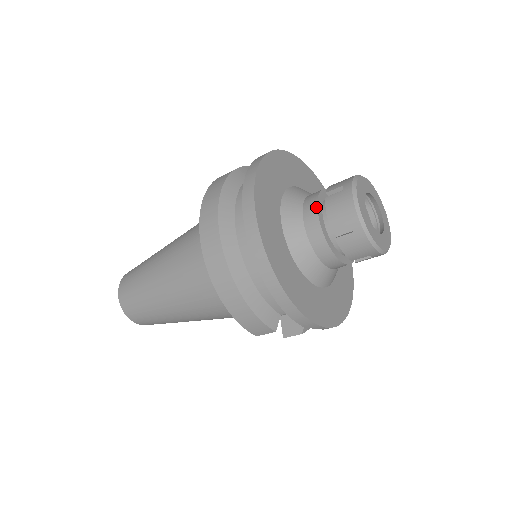
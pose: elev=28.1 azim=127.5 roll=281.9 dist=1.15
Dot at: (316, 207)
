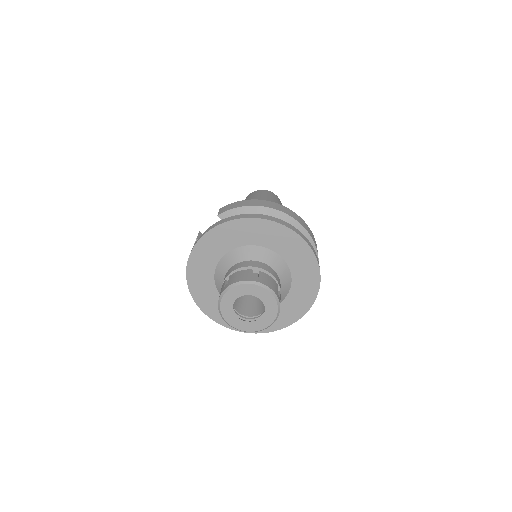
Dot at: occluded
